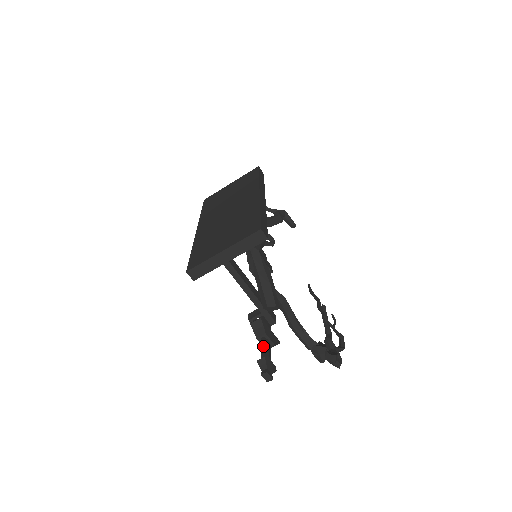
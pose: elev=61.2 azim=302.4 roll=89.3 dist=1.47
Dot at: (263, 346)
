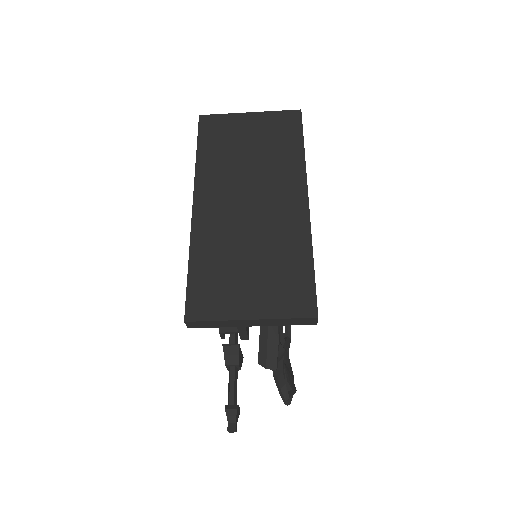
Dot at: (233, 383)
